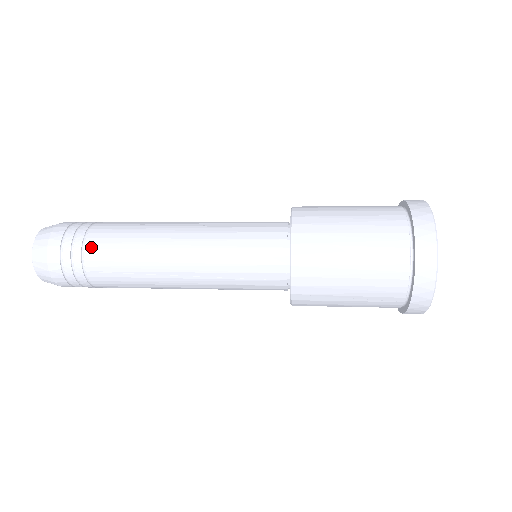
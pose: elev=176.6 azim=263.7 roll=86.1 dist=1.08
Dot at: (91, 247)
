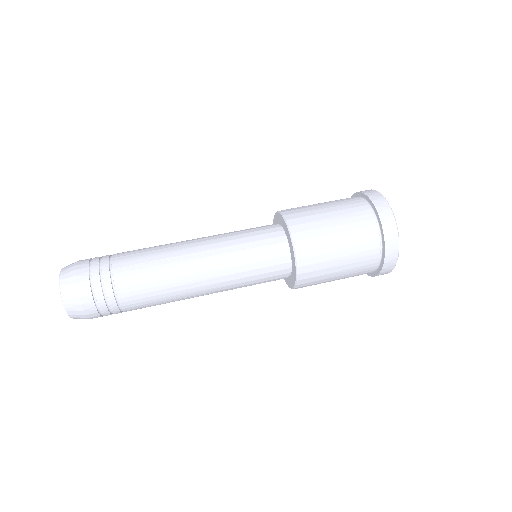
Dot at: (124, 296)
